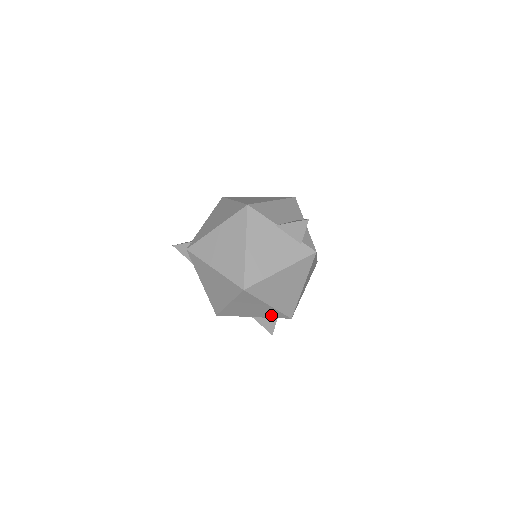
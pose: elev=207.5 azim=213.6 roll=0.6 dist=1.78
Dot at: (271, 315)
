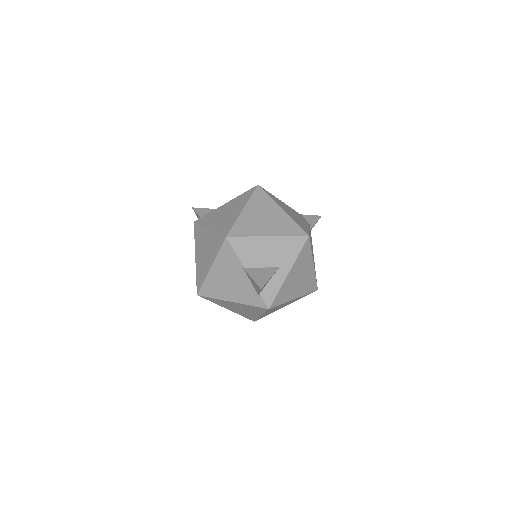
Dot at: occluded
